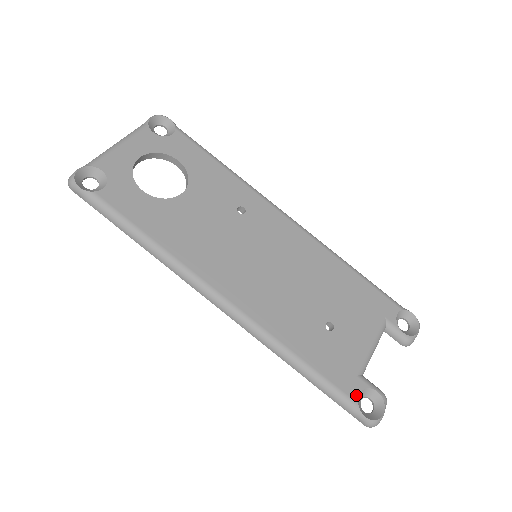
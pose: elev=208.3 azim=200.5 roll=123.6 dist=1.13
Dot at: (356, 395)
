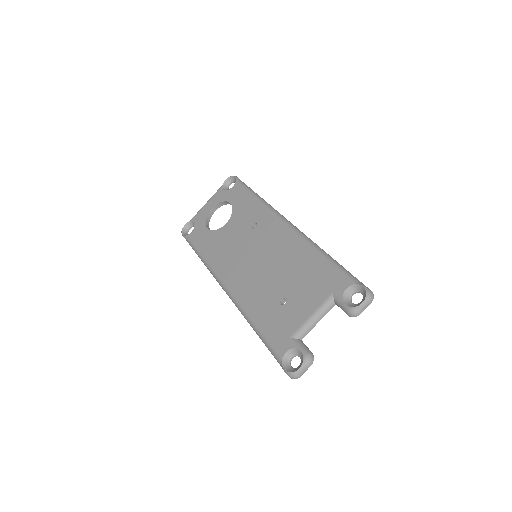
Dot at: (283, 352)
